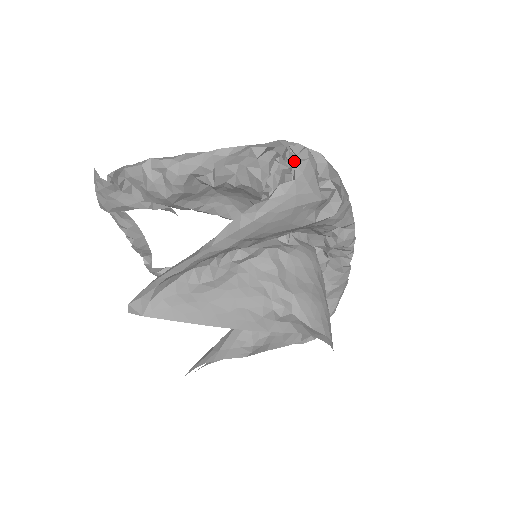
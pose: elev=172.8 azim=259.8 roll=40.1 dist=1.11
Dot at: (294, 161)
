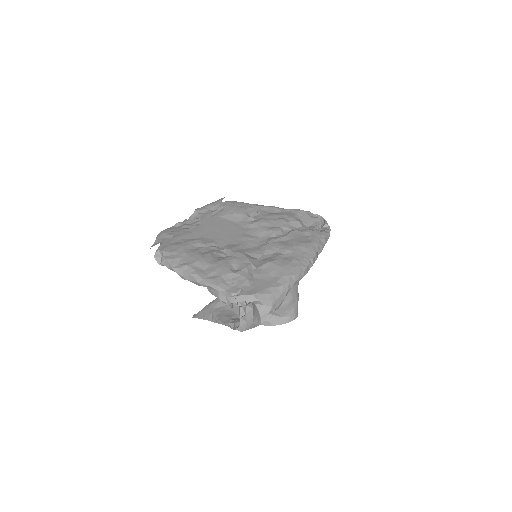
Dot at: (240, 322)
